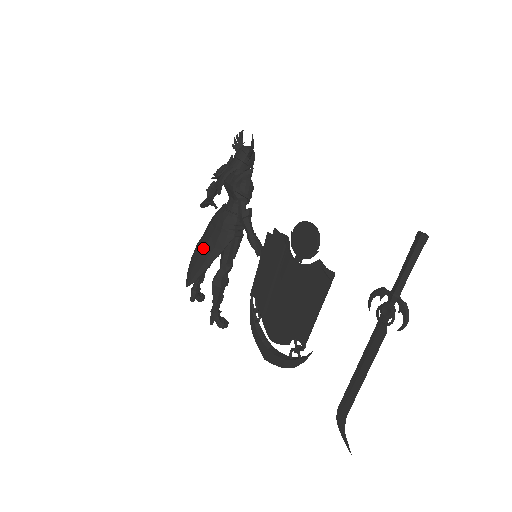
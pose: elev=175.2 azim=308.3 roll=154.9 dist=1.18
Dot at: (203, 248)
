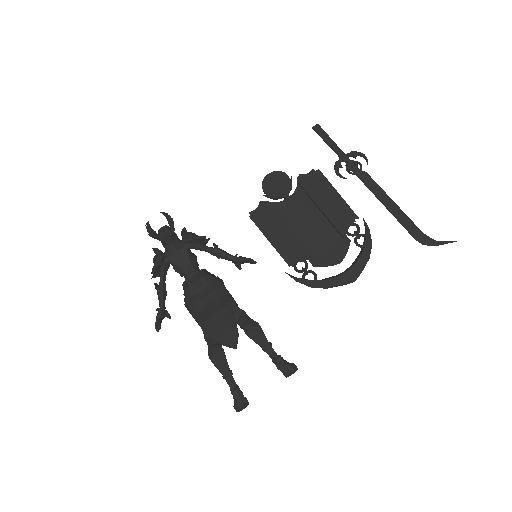
Dot at: (210, 309)
